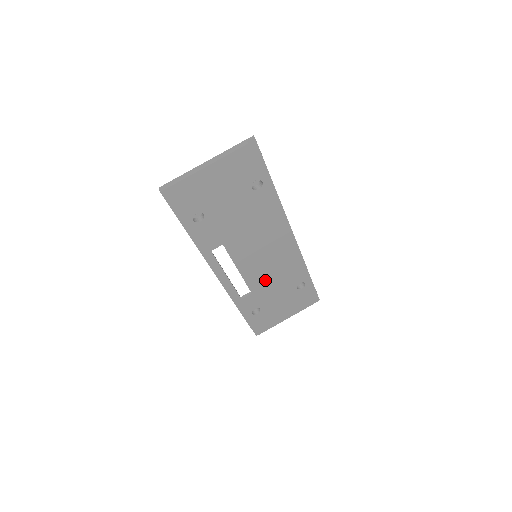
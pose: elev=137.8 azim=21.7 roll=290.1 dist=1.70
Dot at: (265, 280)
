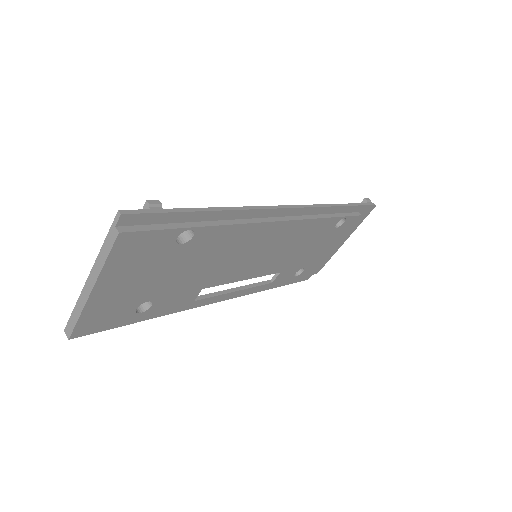
Dot at: (287, 256)
